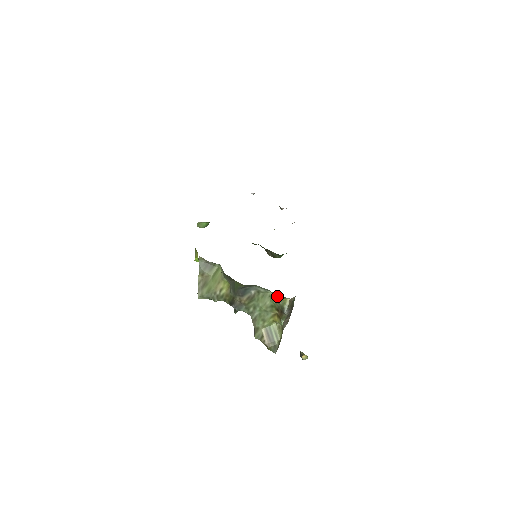
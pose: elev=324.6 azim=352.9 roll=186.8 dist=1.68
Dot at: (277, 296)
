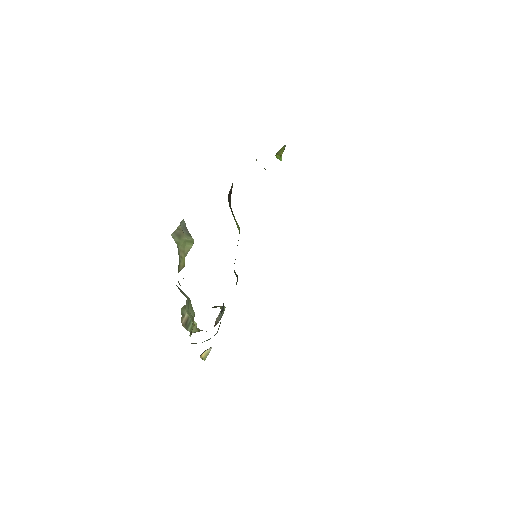
Dot at: occluded
